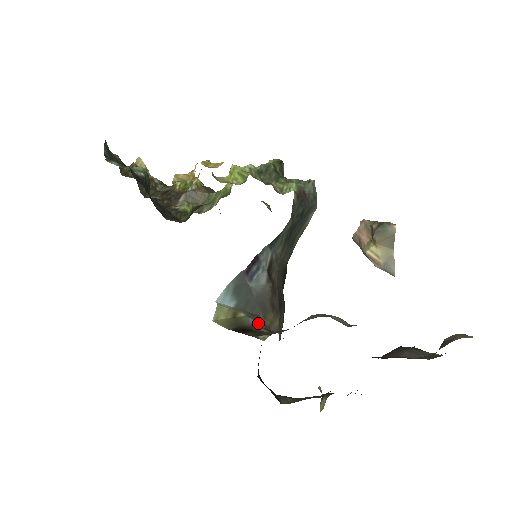
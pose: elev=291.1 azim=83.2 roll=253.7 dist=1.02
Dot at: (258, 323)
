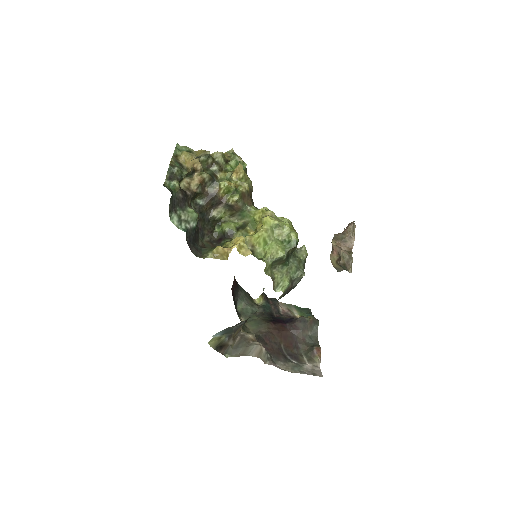
Dot at: (230, 338)
